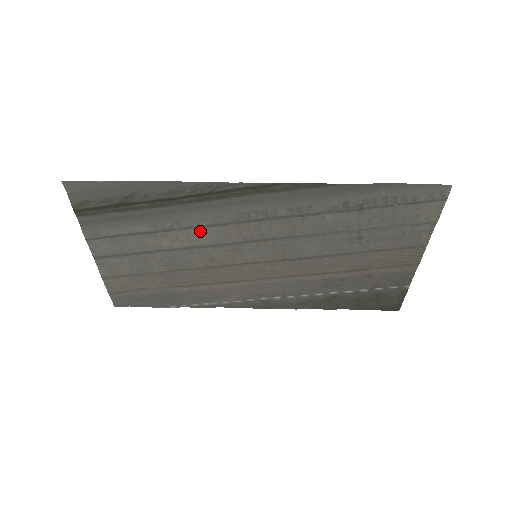
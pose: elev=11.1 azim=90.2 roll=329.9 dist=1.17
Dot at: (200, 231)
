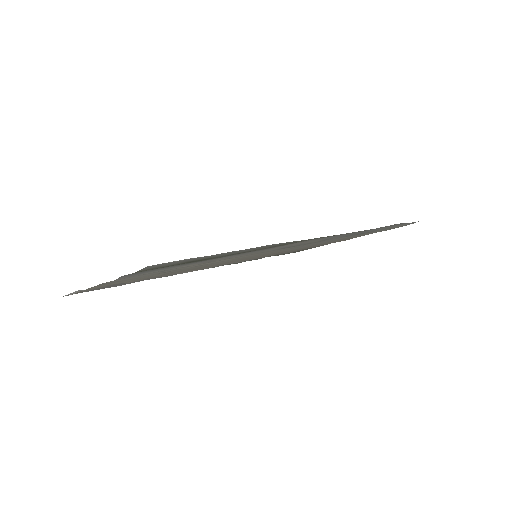
Dot at: (238, 257)
